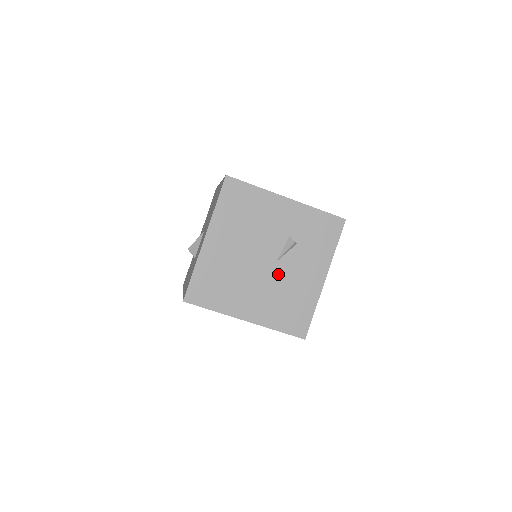
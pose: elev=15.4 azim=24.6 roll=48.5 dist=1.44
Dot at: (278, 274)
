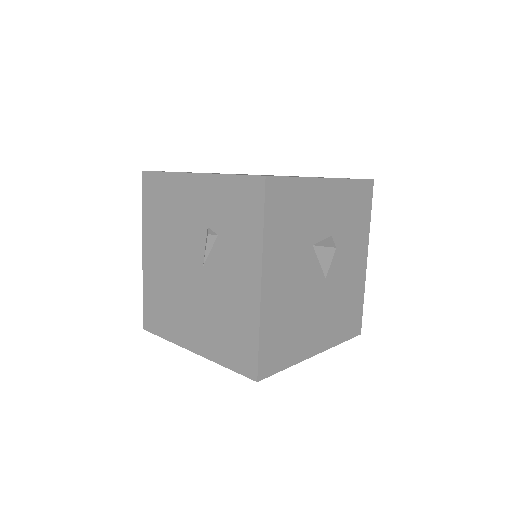
Dot at: (208, 284)
